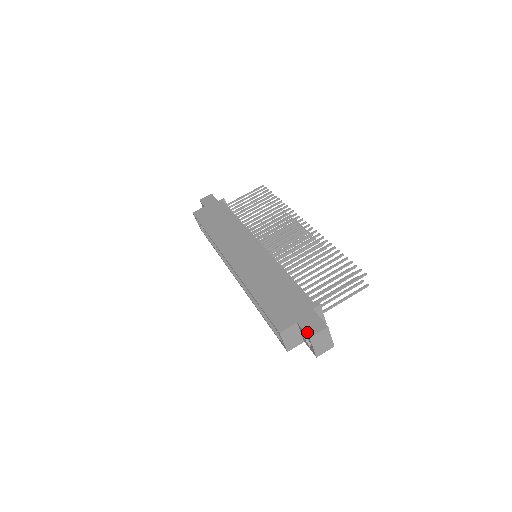
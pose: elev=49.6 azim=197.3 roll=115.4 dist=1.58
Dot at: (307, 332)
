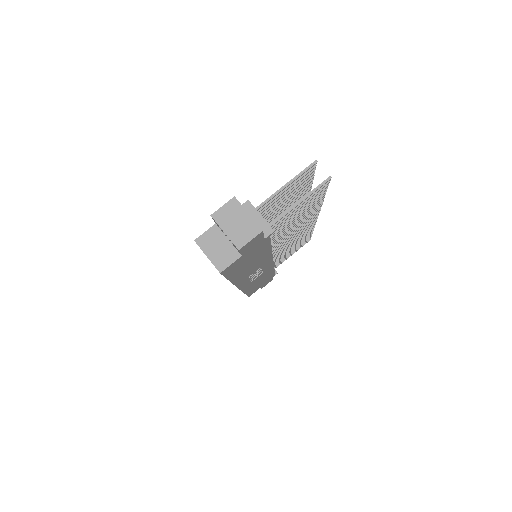
Dot at: occluded
